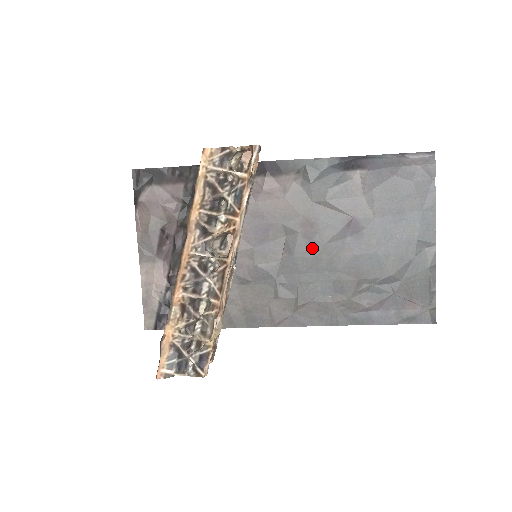
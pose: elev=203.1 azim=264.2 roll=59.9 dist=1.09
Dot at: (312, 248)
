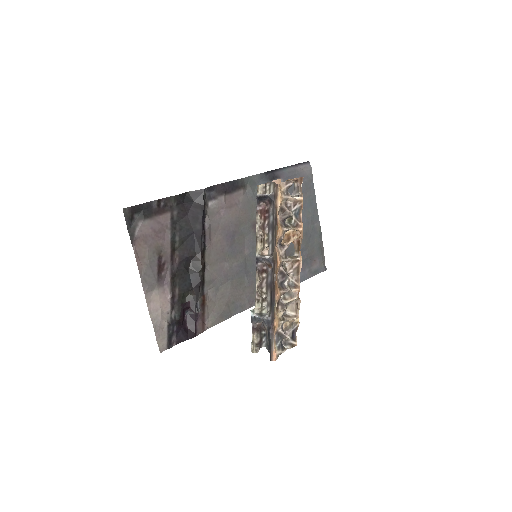
Dot at: occluded
